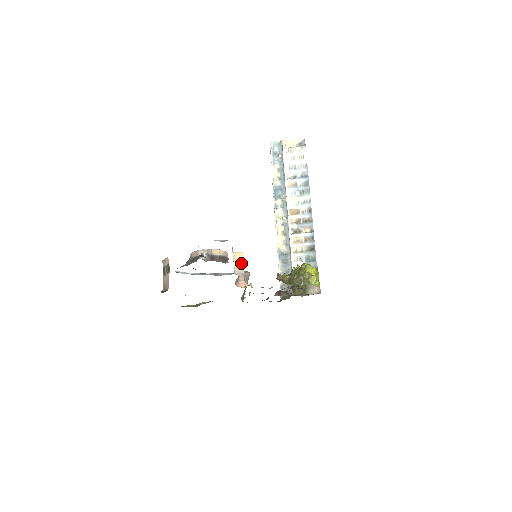
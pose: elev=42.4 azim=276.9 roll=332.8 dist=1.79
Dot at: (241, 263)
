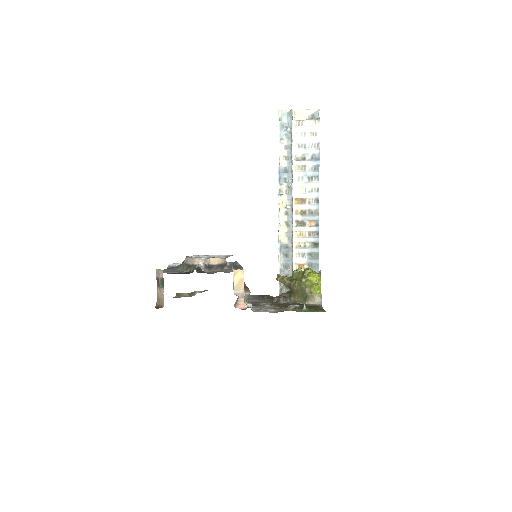
Dot at: (241, 282)
